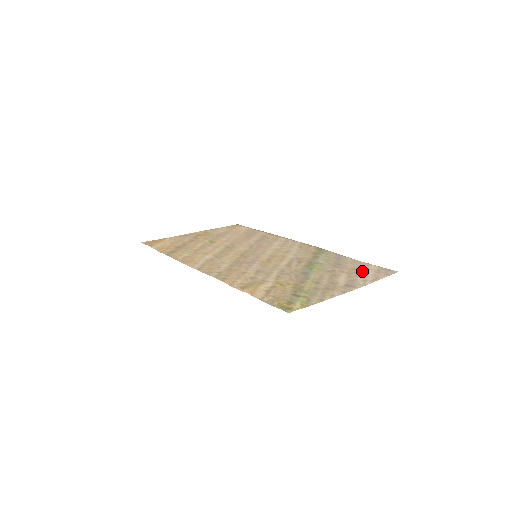
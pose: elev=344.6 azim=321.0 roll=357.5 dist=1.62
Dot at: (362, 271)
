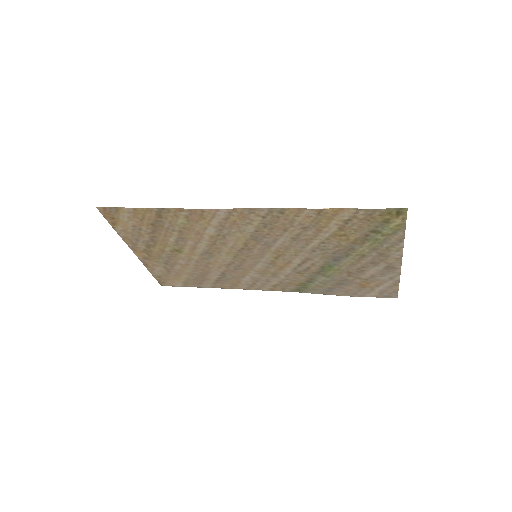
Dot at: (371, 286)
